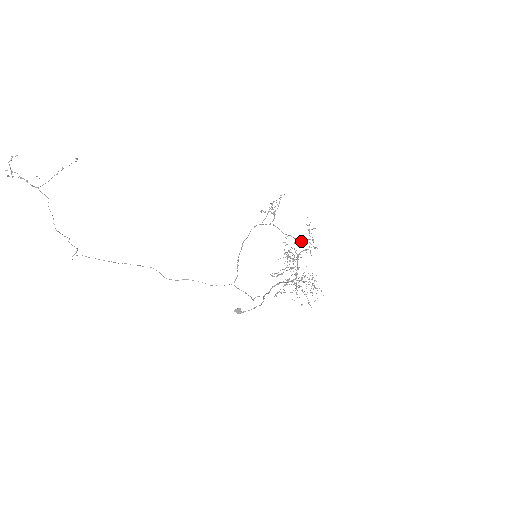
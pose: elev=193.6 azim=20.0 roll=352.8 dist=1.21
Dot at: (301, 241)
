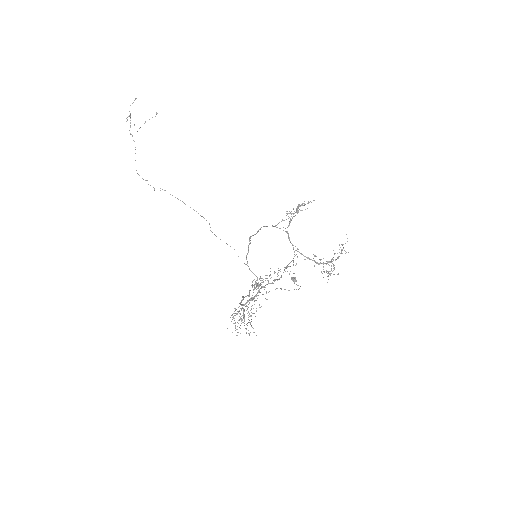
Dot at: (314, 261)
